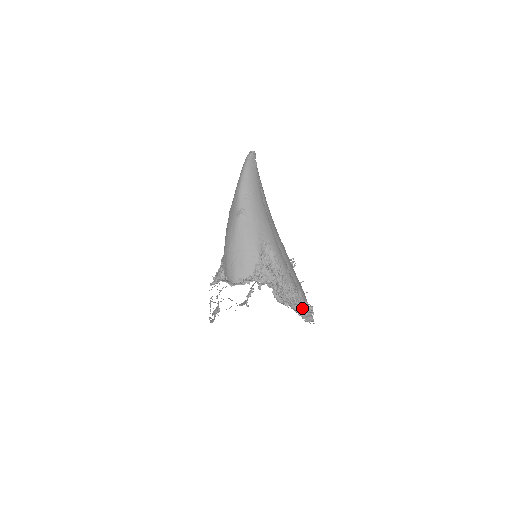
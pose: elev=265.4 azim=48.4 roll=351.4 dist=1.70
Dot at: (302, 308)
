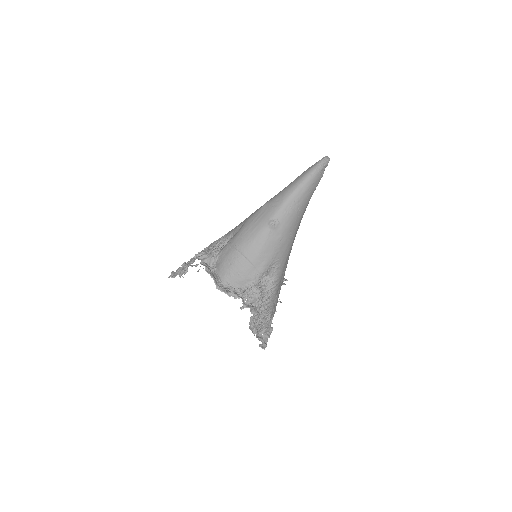
Dot at: (264, 332)
